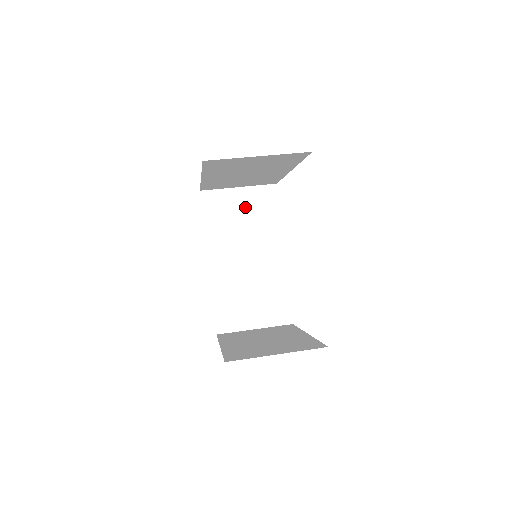
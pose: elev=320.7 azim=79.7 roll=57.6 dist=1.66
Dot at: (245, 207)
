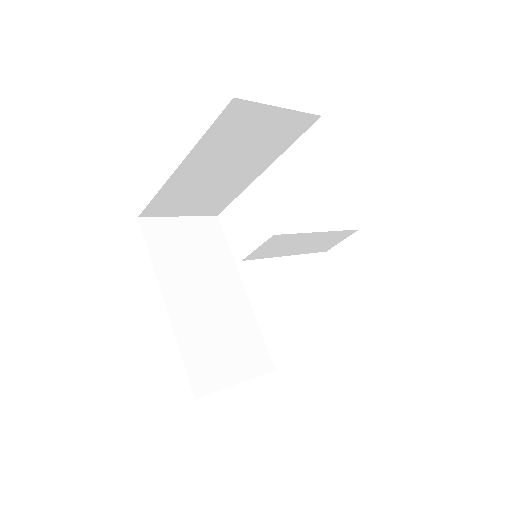
Dot at: (192, 238)
